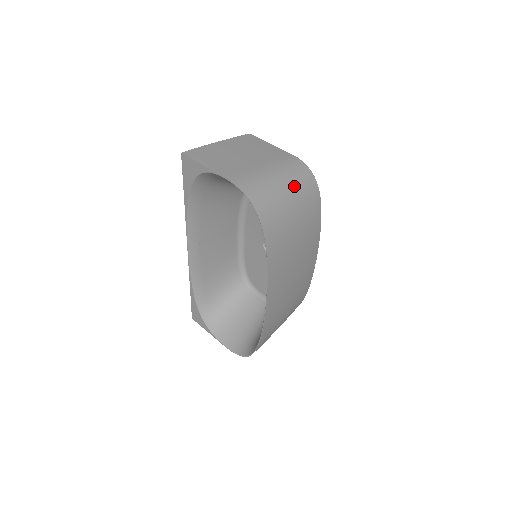
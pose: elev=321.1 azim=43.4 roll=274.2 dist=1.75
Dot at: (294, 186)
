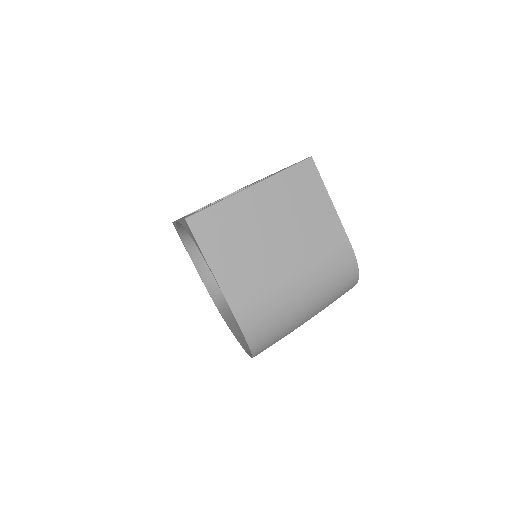
Dot at: (321, 303)
